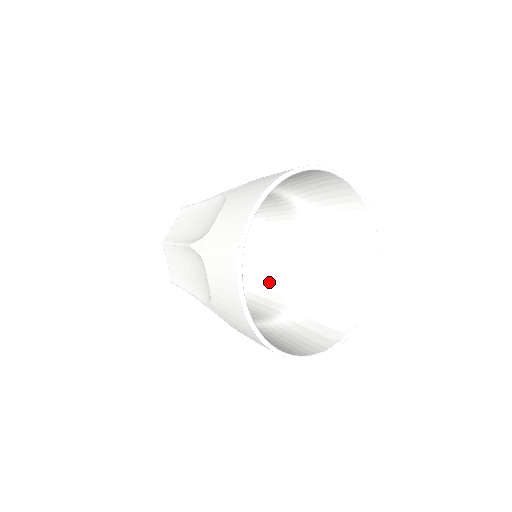
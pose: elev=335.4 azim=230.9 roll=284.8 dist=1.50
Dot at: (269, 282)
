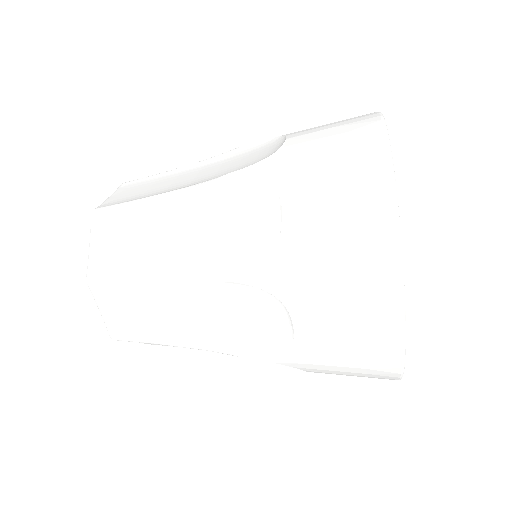
Dot at: occluded
